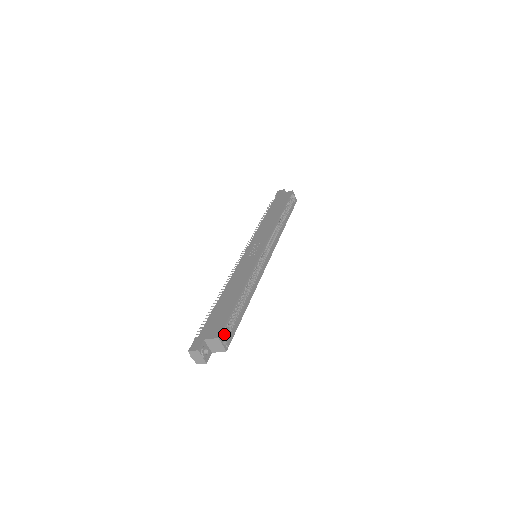
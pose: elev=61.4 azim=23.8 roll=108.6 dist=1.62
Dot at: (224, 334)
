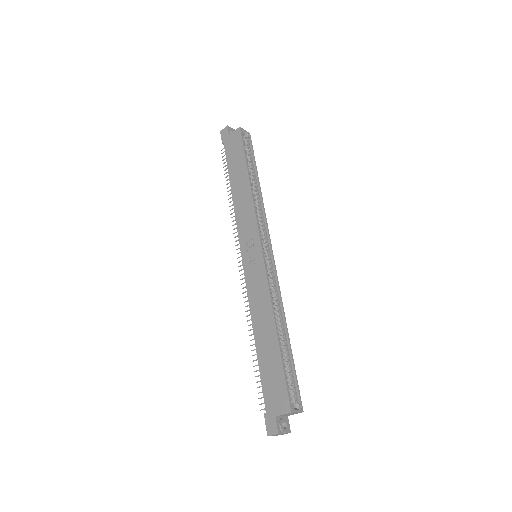
Dot at: (289, 394)
